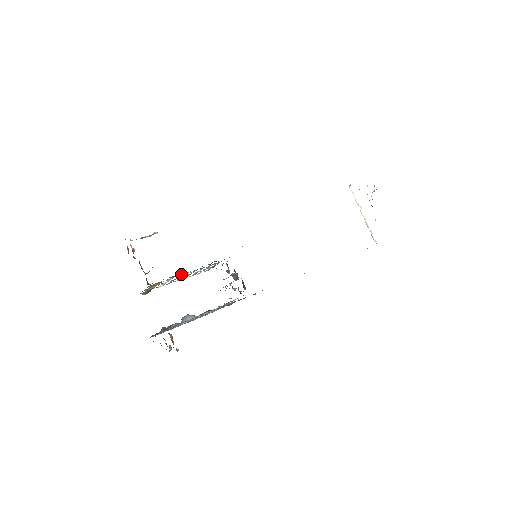
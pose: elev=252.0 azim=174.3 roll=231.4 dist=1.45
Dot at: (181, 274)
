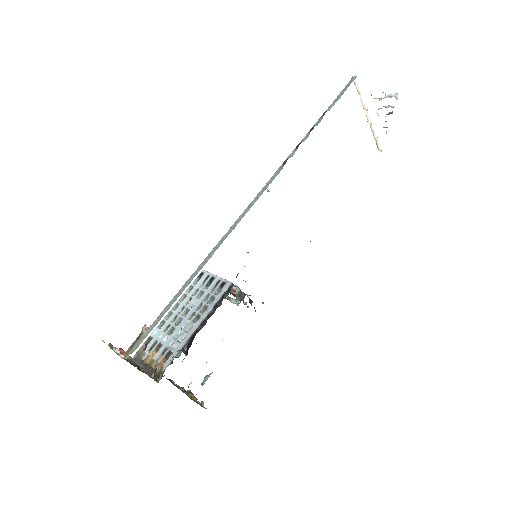
Dot at: (187, 345)
